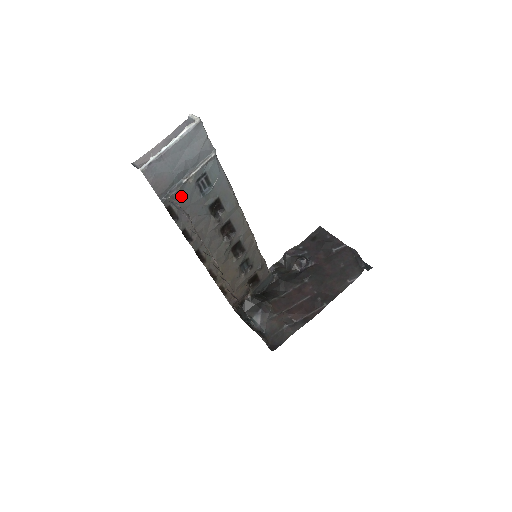
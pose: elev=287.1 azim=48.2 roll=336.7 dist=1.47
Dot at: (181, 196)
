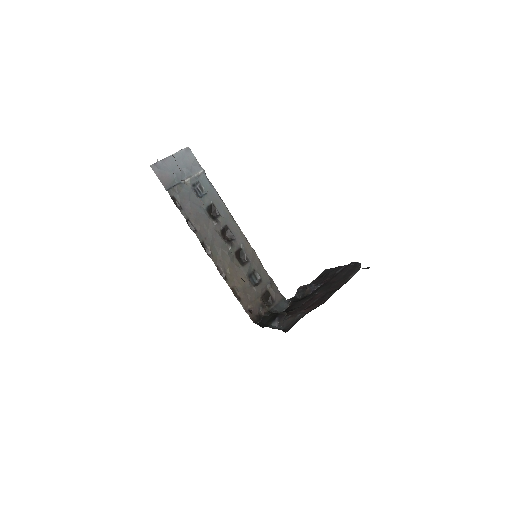
Dot at: (182, 192)
